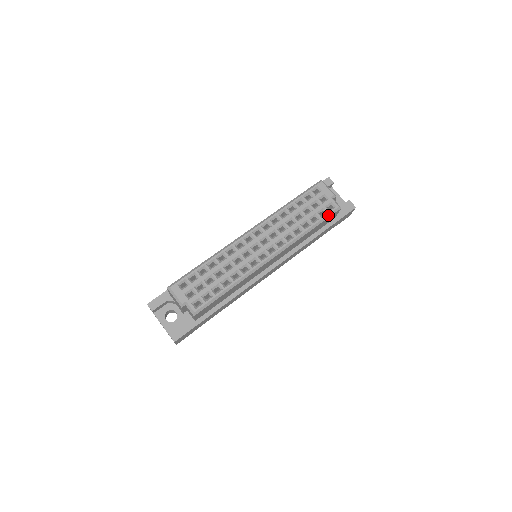
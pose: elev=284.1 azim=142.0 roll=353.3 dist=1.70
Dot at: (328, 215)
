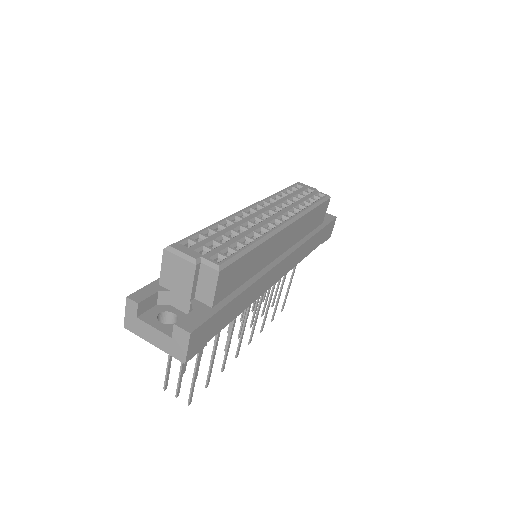
Dot at: (322, 200)
